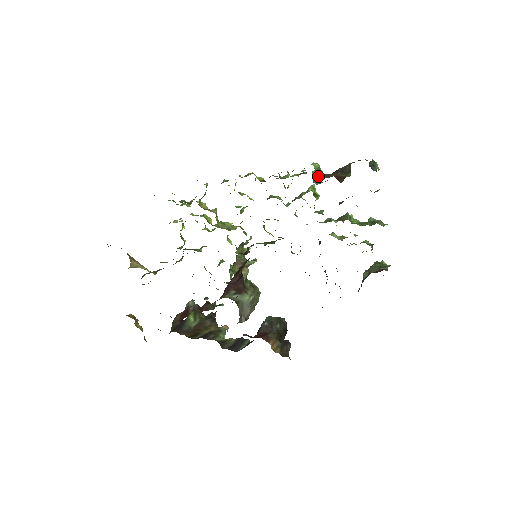
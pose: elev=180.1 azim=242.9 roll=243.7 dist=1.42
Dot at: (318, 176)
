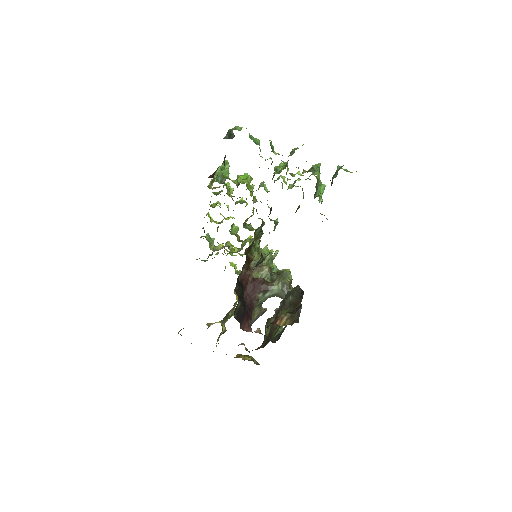
Dot at: (212, 181)
